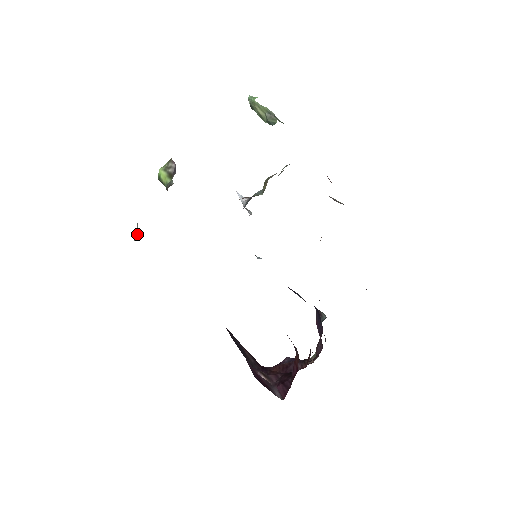
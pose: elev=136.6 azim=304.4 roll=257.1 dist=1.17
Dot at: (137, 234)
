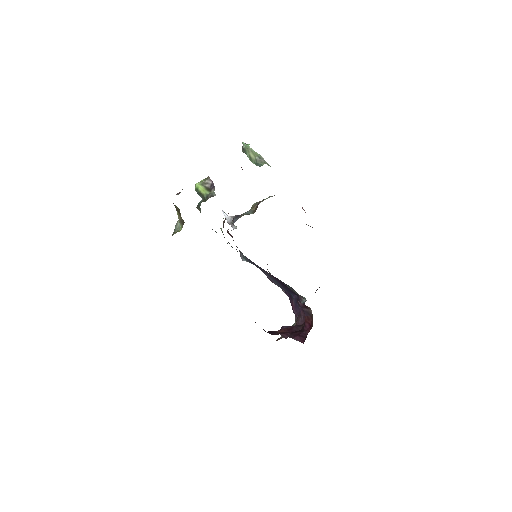
Dot at: (177, 229)
